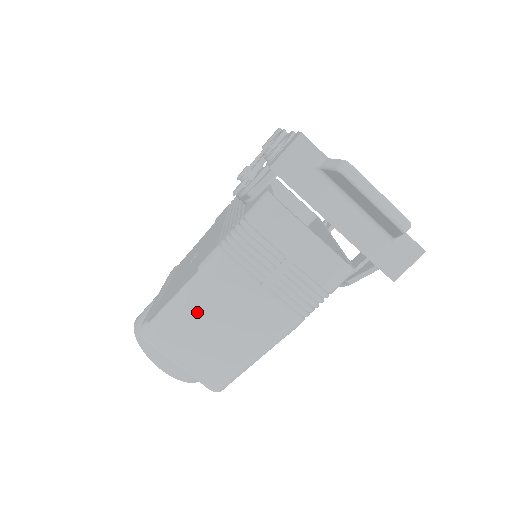
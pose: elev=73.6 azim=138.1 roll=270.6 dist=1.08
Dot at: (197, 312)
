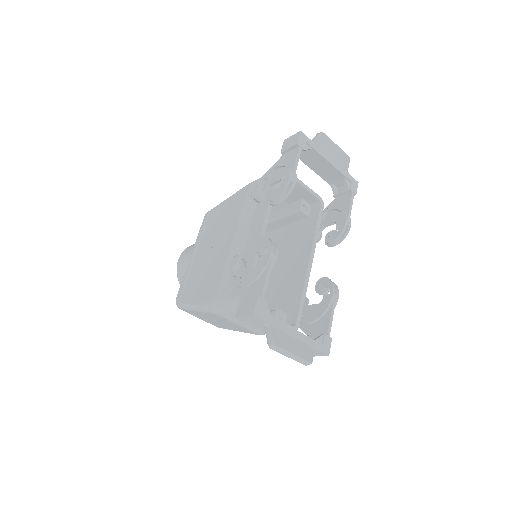
Dot at: (205, 315)
